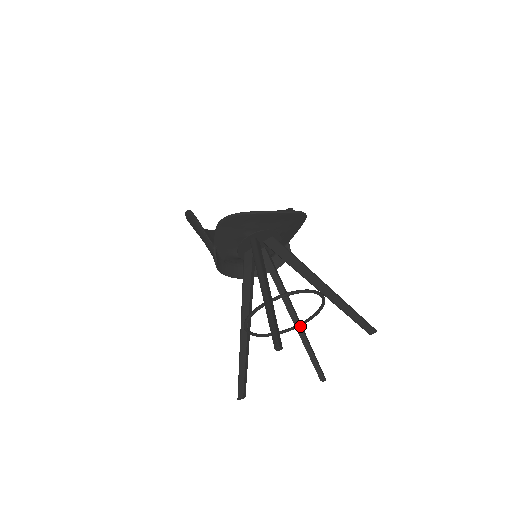
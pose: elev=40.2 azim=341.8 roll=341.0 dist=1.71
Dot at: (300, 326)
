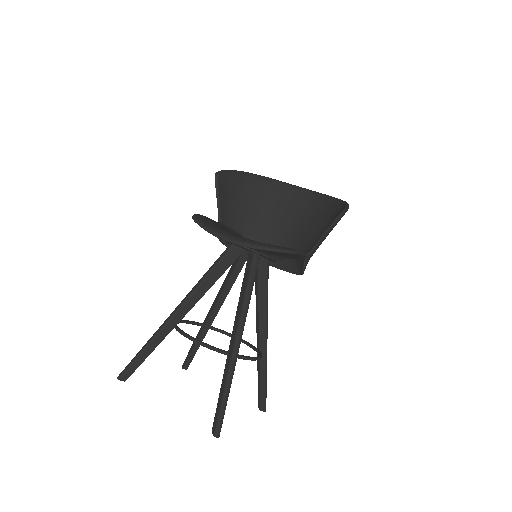
Dot at: occluded
